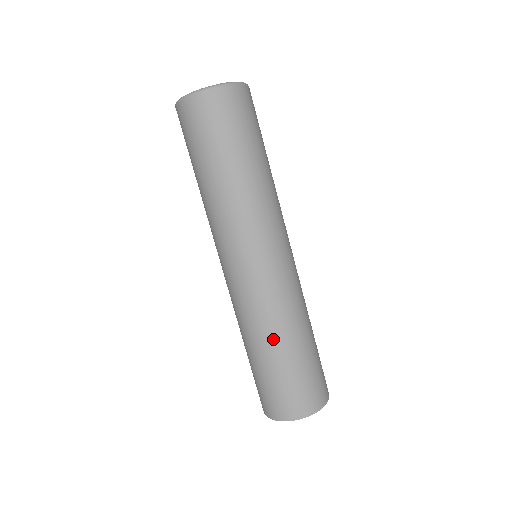
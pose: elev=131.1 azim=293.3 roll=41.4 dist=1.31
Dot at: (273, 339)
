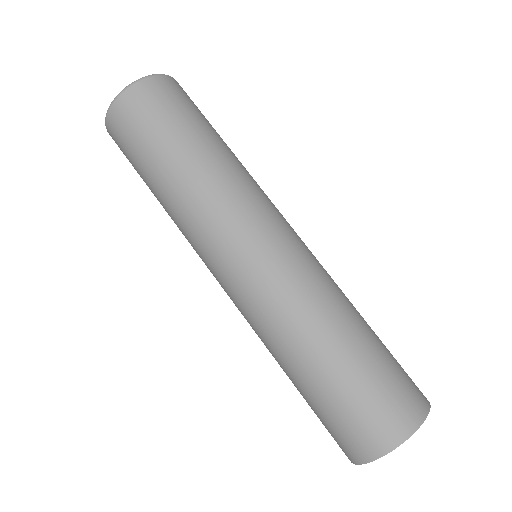
Dot at: (314, 339)
